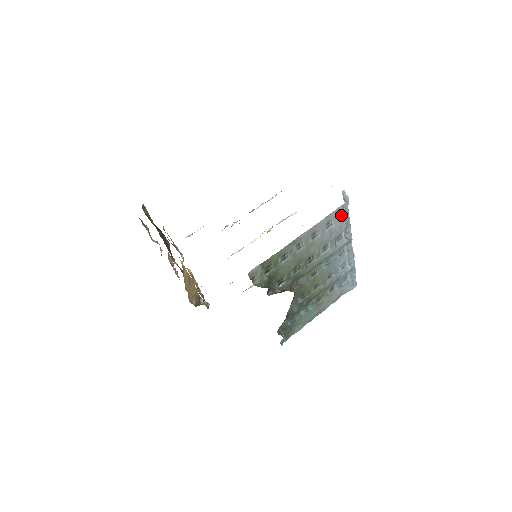
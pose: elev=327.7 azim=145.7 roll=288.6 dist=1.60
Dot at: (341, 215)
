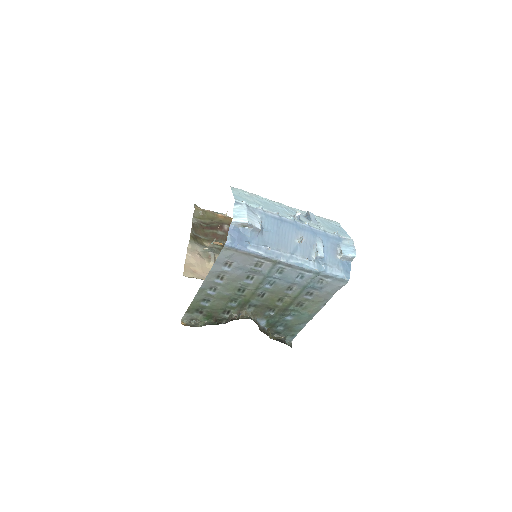
Dot at: (233, 253)
